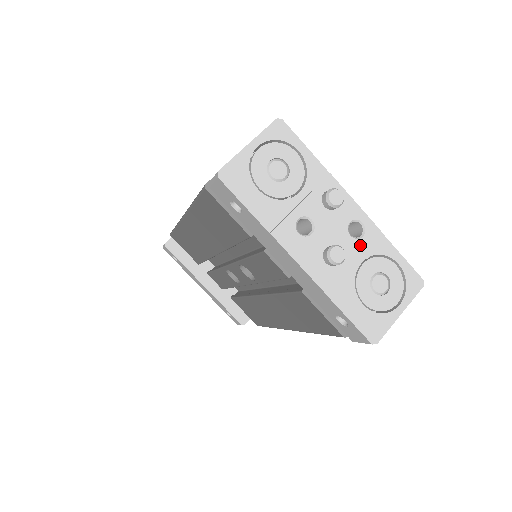
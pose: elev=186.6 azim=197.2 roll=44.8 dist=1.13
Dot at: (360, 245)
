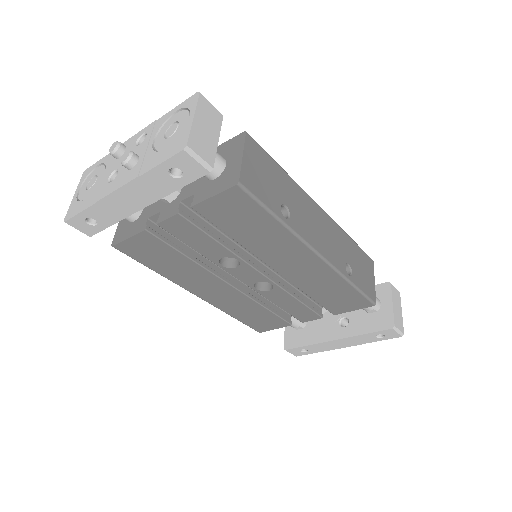
Dot at: (147, 139)
